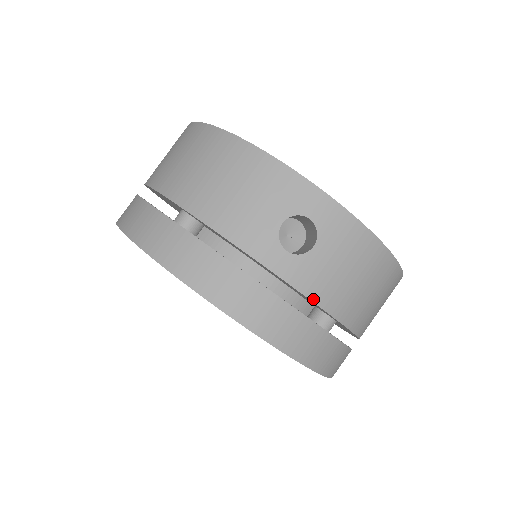
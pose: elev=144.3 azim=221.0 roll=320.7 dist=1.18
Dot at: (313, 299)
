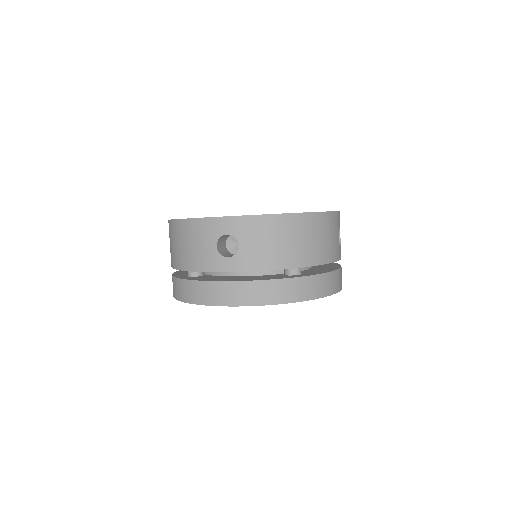
Dot at: (259, 270)
